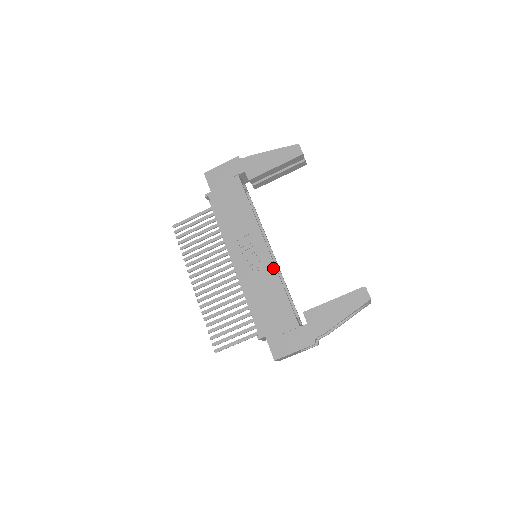
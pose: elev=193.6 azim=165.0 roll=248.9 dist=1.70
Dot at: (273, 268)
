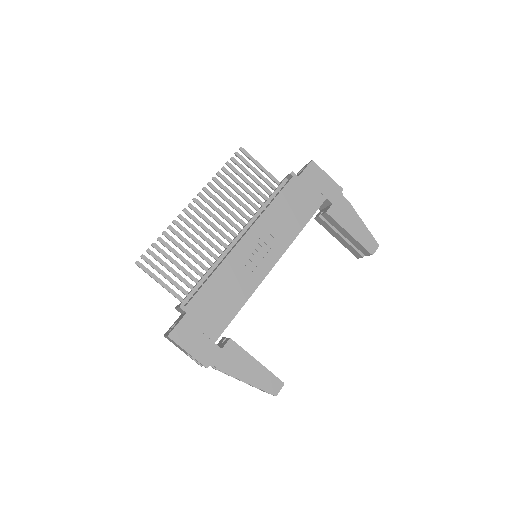
Dot at: (257, 283)
